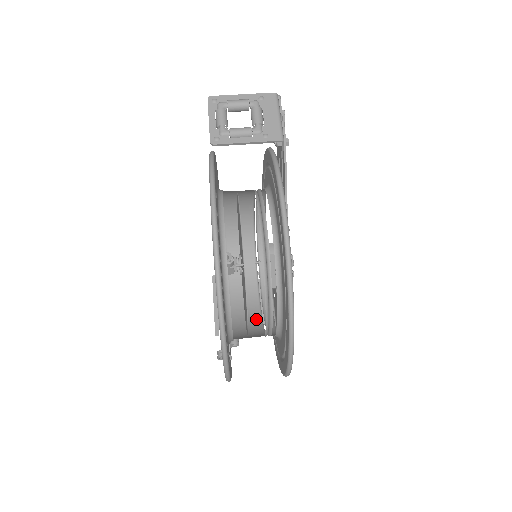
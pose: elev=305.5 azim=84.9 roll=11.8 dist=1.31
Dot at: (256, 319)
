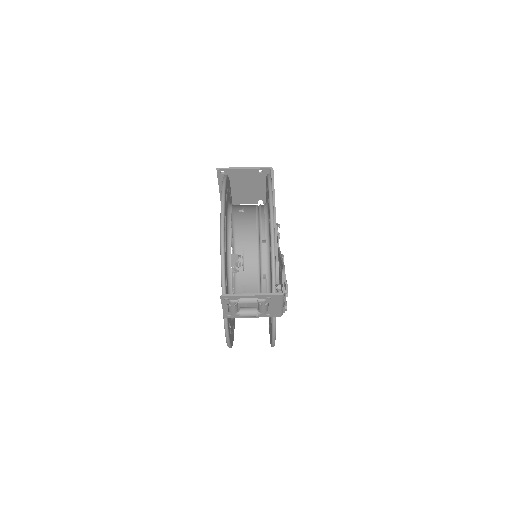
Dot at: (253, 240)
